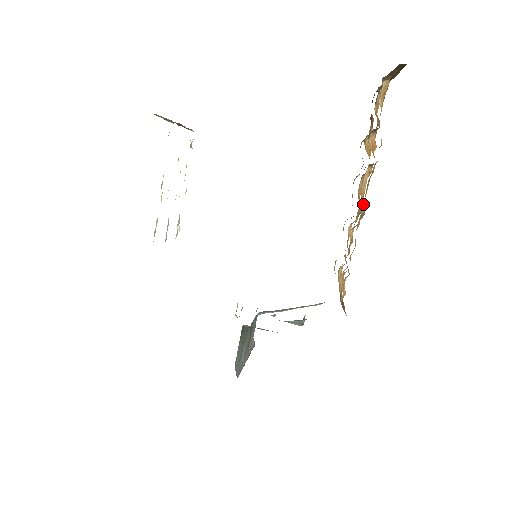
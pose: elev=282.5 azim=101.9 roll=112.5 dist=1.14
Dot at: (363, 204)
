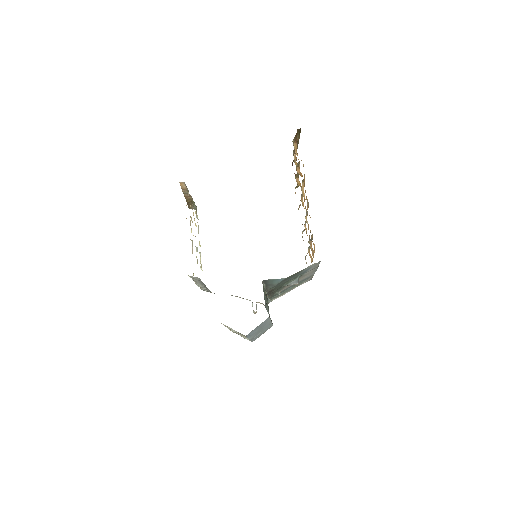
Dot at: (306, 196)
